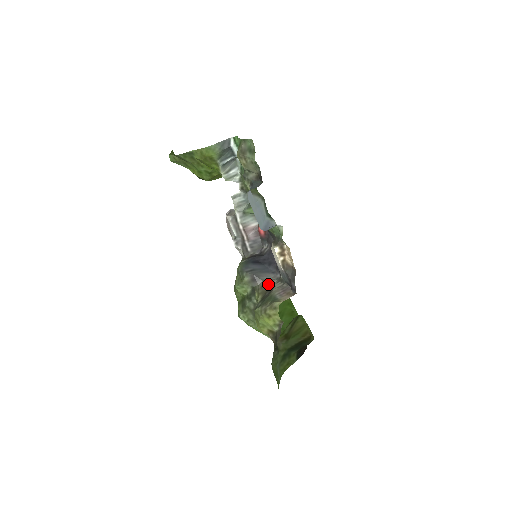
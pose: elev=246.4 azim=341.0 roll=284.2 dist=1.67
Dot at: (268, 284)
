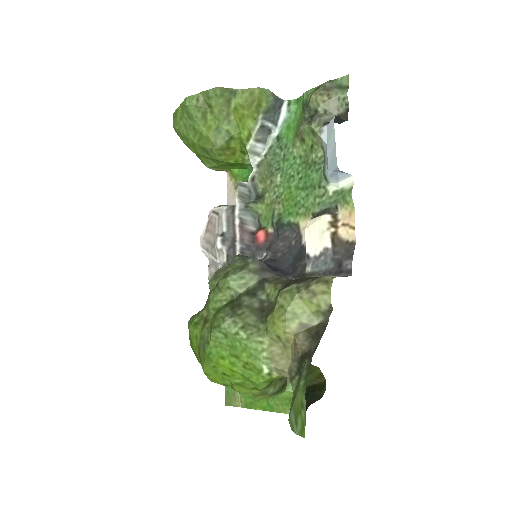
Dot at: (287, 278)
